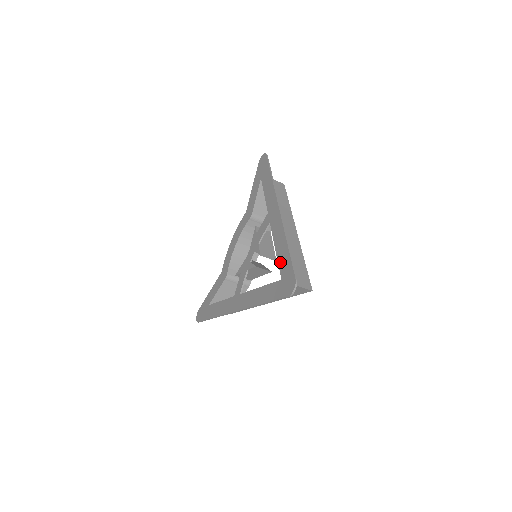
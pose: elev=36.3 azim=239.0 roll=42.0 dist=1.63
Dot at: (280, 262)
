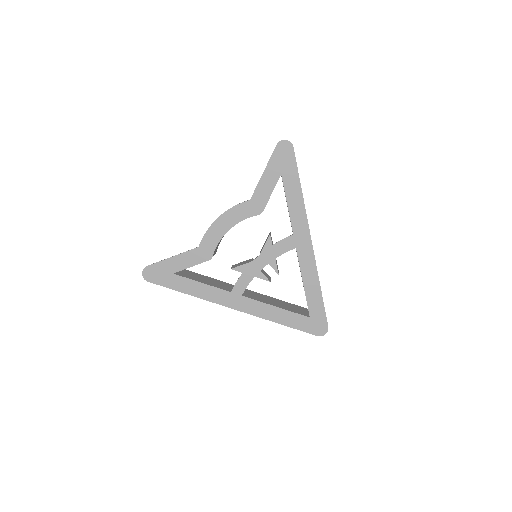
Dot at: (310, 301)
